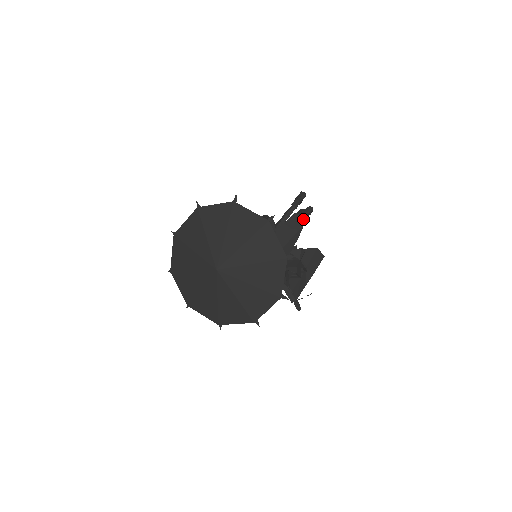
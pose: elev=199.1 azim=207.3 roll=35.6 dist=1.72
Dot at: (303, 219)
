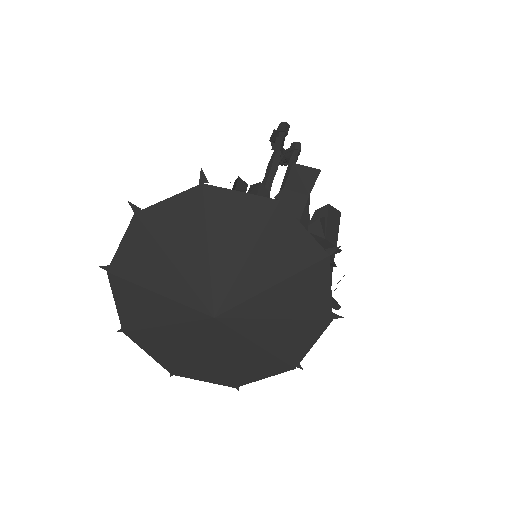
Dot at: (310, 170)
